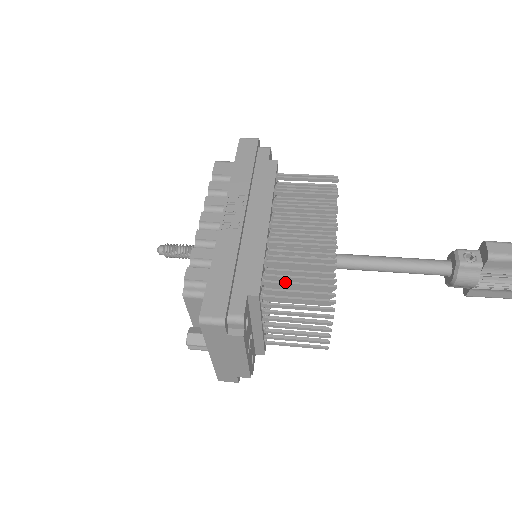
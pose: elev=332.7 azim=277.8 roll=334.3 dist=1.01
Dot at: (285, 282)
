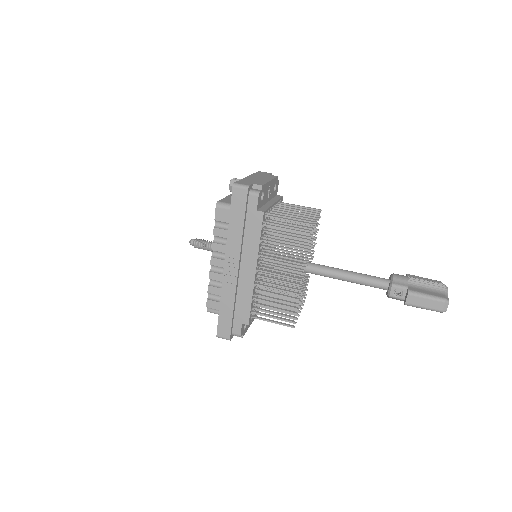
Dot at: (264, 315)
